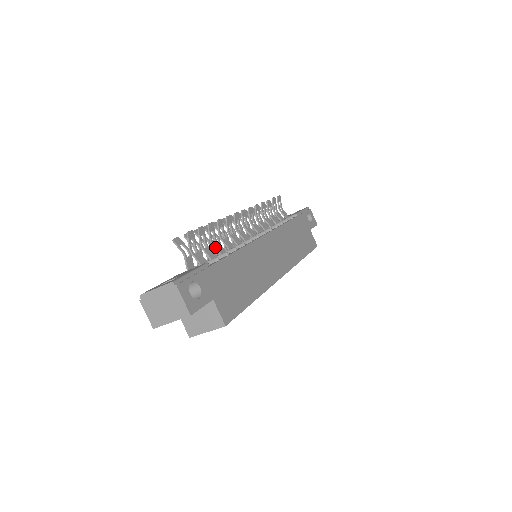
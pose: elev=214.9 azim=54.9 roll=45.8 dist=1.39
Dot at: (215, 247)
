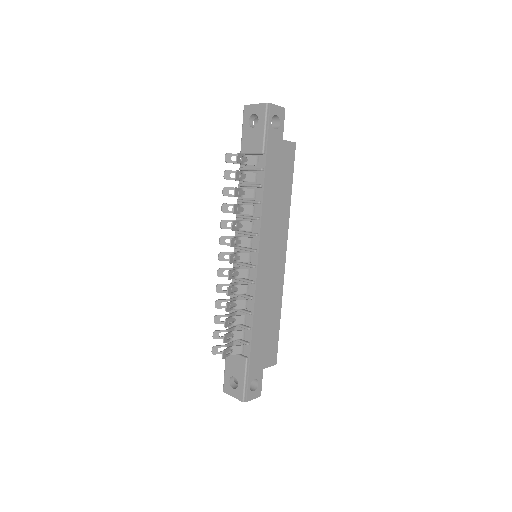
Dot at: occluded
